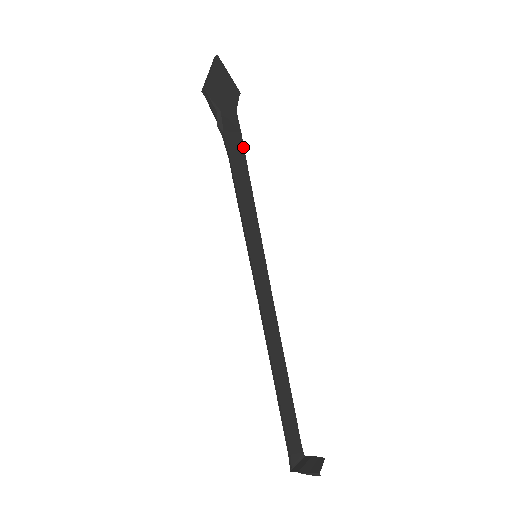
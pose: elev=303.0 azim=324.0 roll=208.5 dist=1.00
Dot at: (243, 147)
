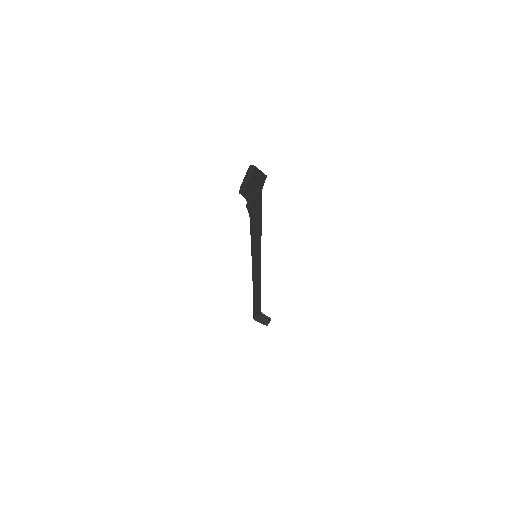
Dot at: (261, 209)
